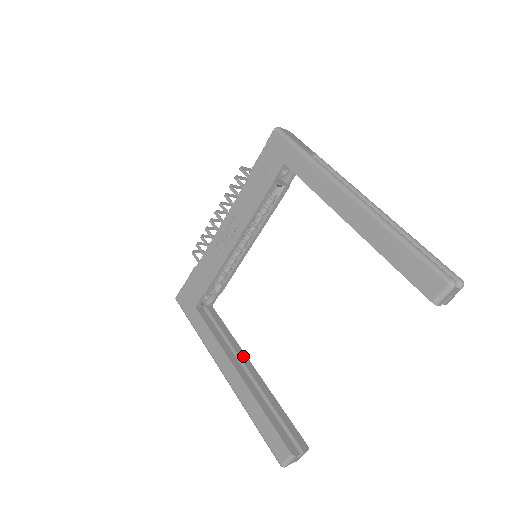
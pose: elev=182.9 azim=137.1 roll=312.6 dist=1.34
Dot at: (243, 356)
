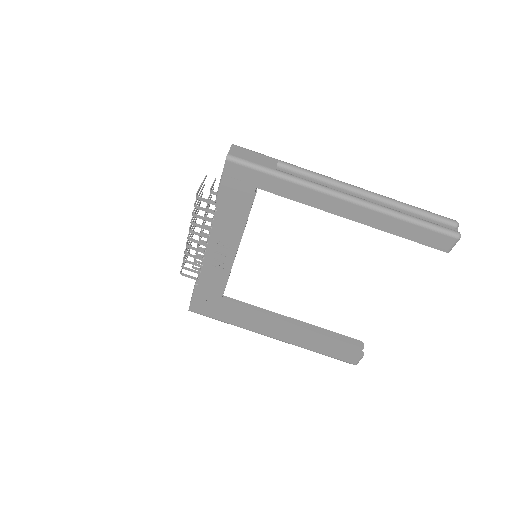
Dot at: (278, 317)
